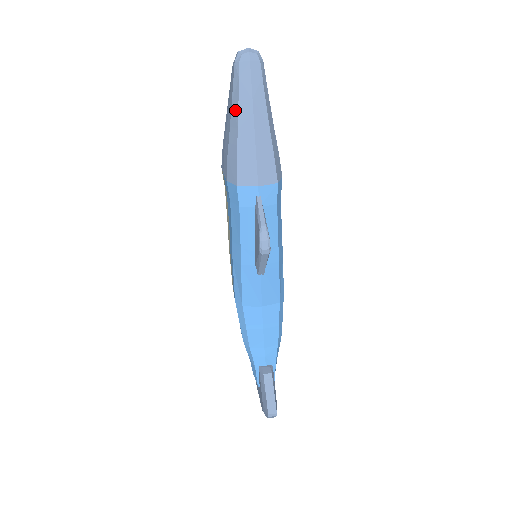
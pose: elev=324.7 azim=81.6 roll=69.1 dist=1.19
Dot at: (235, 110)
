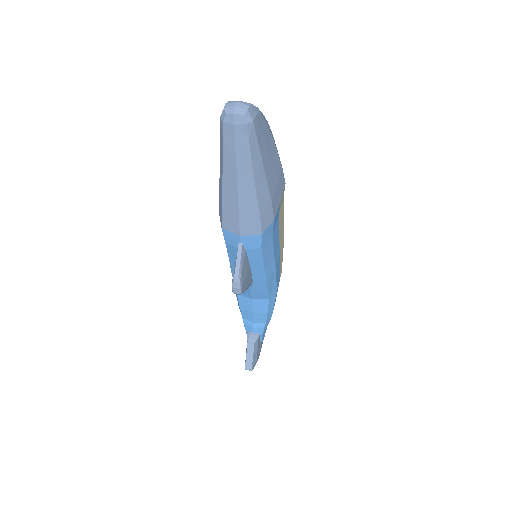
Dot at: (221, 163)
